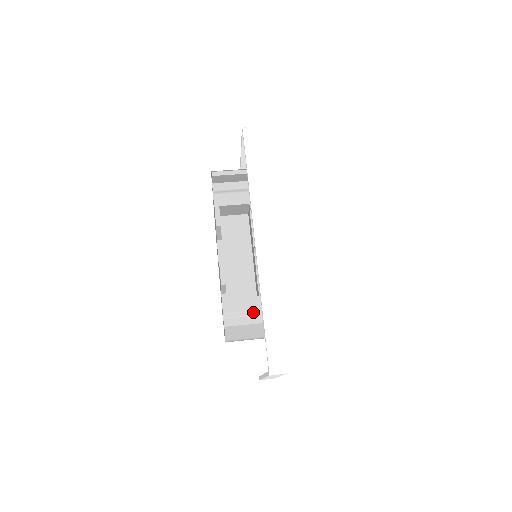
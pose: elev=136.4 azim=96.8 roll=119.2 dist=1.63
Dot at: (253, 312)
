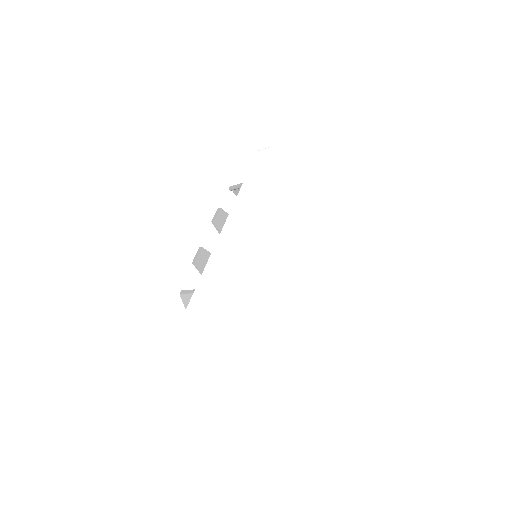
Dot at: occluded
